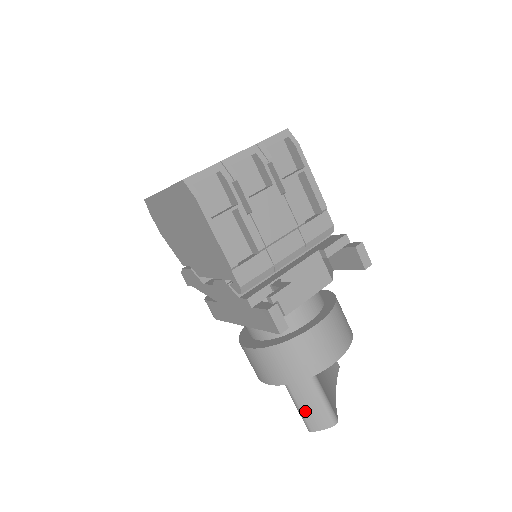
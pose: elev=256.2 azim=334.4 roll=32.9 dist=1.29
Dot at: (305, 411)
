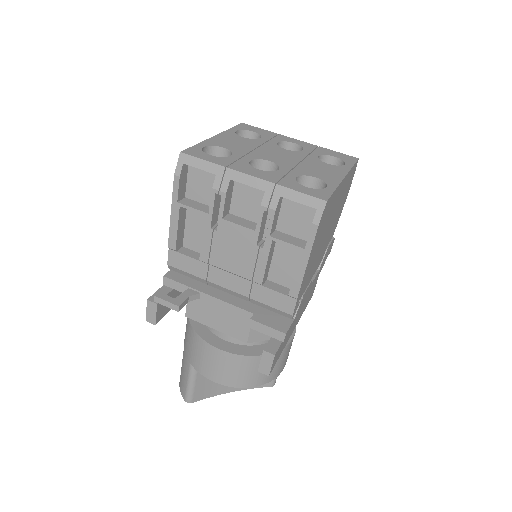
Dot at: (182, 371)
